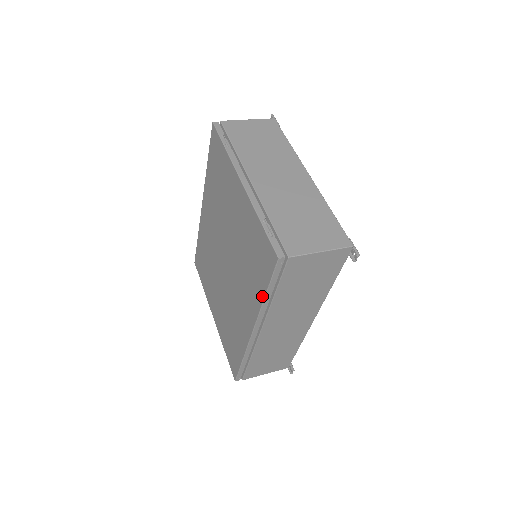
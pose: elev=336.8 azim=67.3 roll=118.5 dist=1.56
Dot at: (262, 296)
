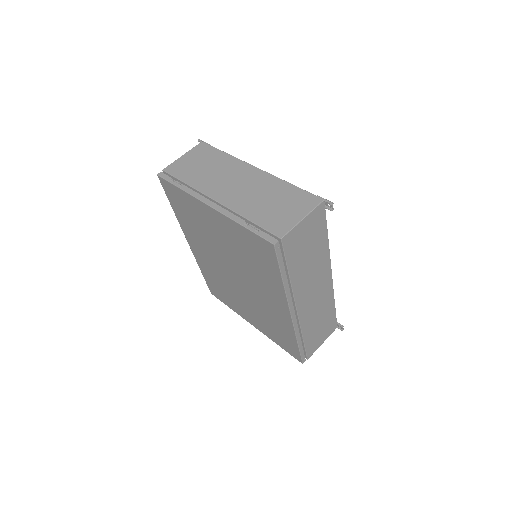
Dot at: (280, 282)
